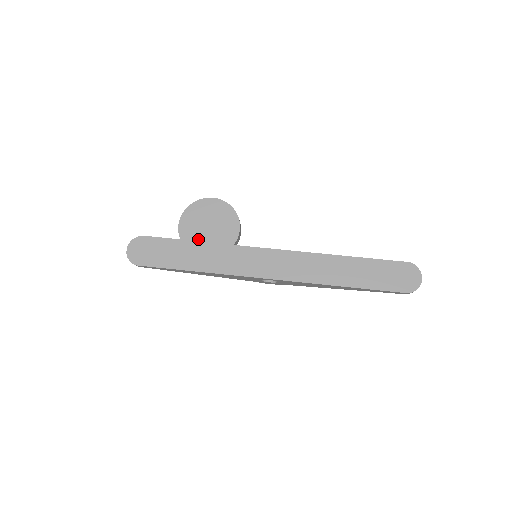
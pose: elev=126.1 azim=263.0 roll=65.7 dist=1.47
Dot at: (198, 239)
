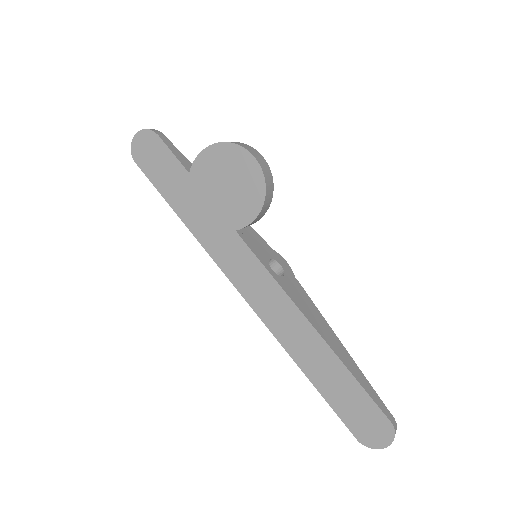
Dot at: (206, 190)
